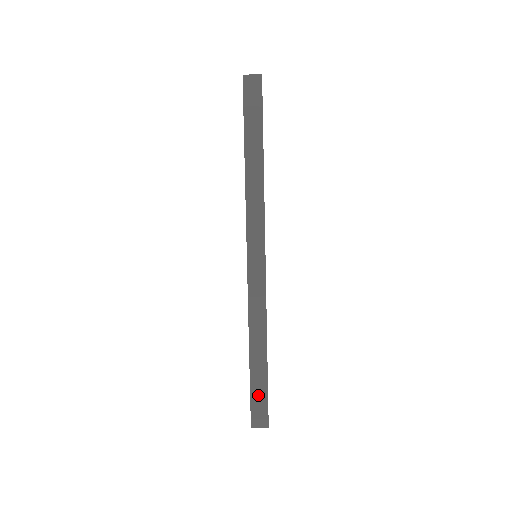
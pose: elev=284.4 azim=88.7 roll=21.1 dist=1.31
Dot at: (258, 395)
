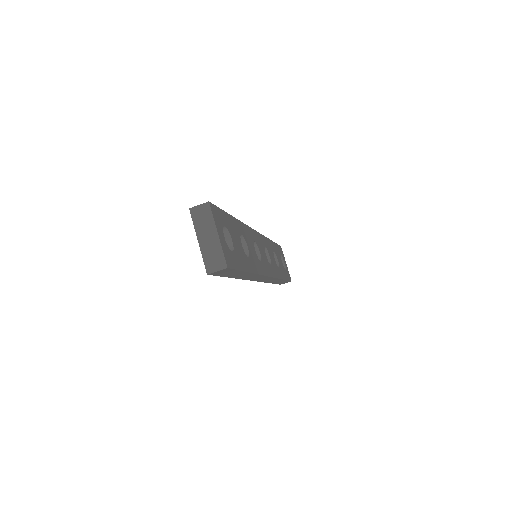
Dot at: occluded
